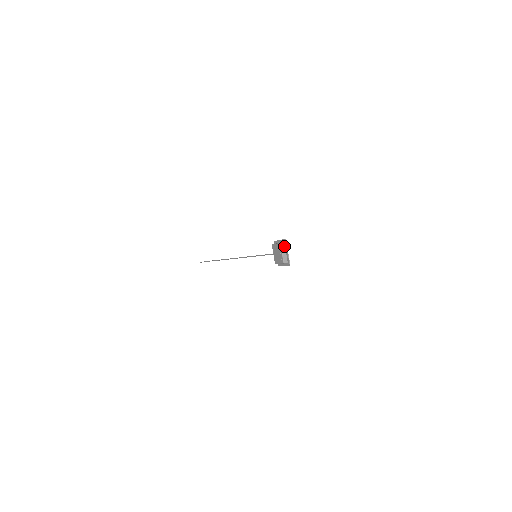
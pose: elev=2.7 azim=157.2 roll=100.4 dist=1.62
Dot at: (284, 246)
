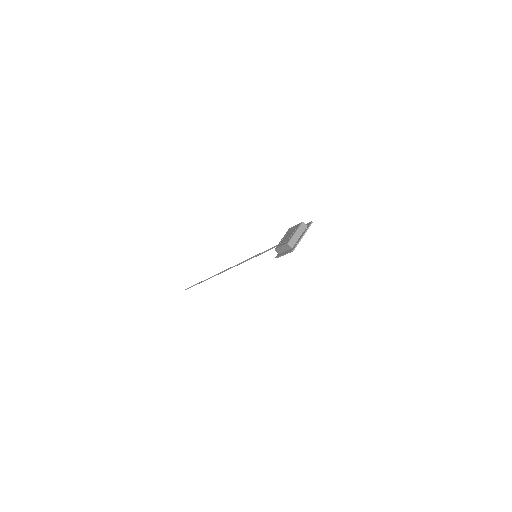
Dot at: (304, 228)
